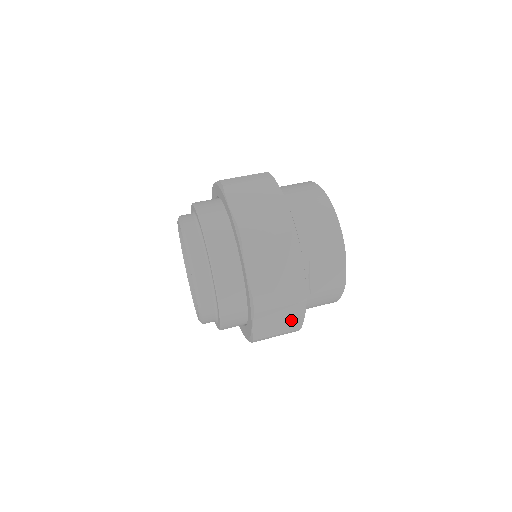
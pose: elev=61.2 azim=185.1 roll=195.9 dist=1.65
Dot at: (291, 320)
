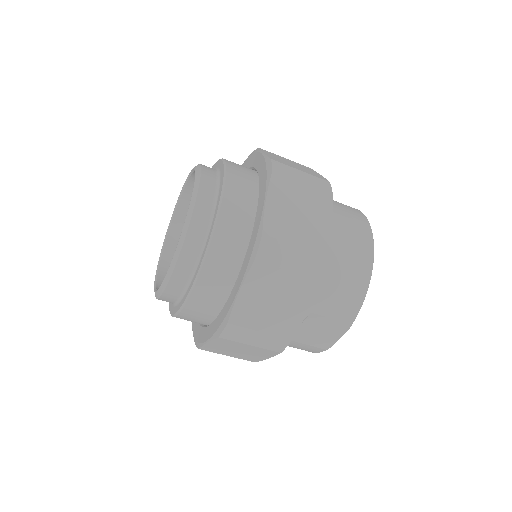
Dot at: (251, 355)
